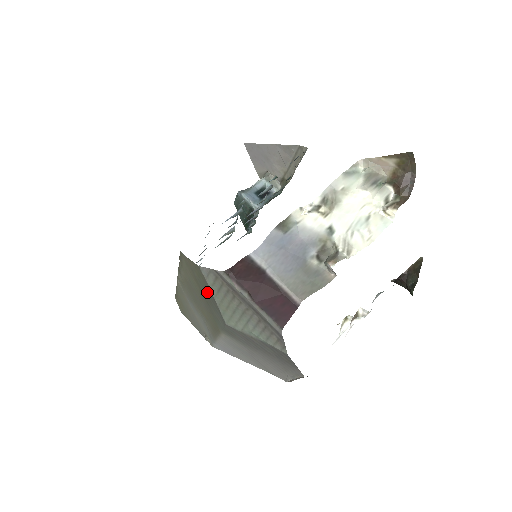
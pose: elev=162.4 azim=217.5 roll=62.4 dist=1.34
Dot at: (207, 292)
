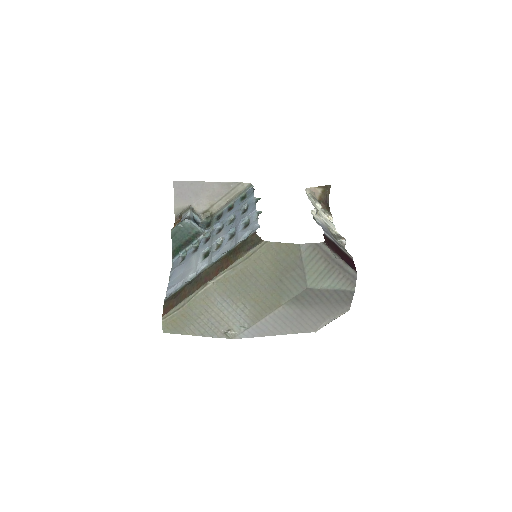
Dot at: (292, 267)
